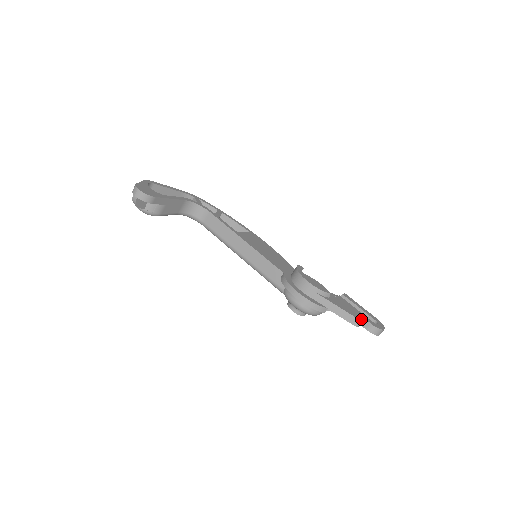
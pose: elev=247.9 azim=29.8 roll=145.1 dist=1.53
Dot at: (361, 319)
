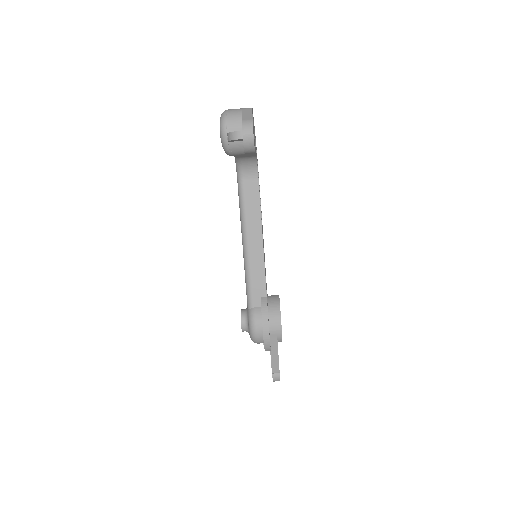
Dot at: occluded
